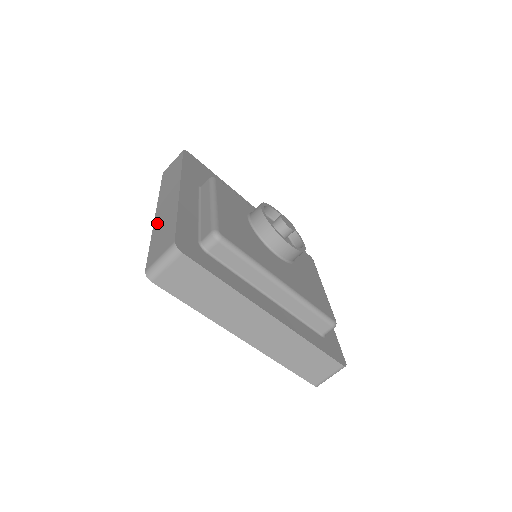
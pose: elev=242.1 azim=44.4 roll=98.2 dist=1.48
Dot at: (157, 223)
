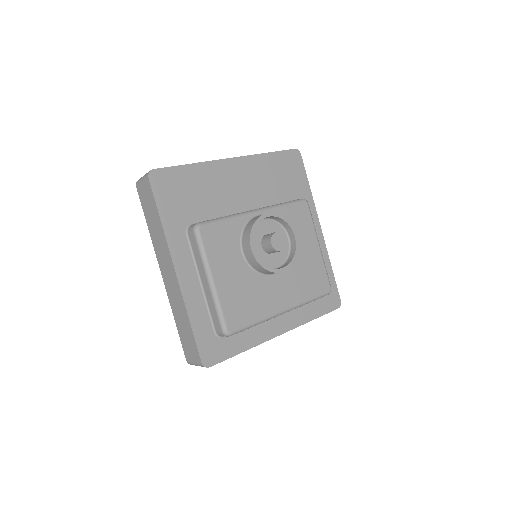
Dot at: (171, 301)
